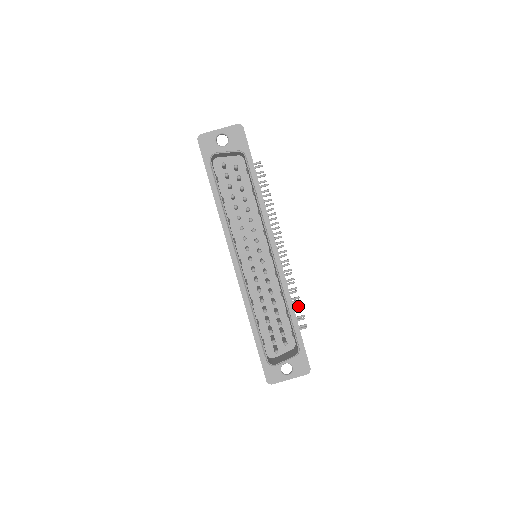
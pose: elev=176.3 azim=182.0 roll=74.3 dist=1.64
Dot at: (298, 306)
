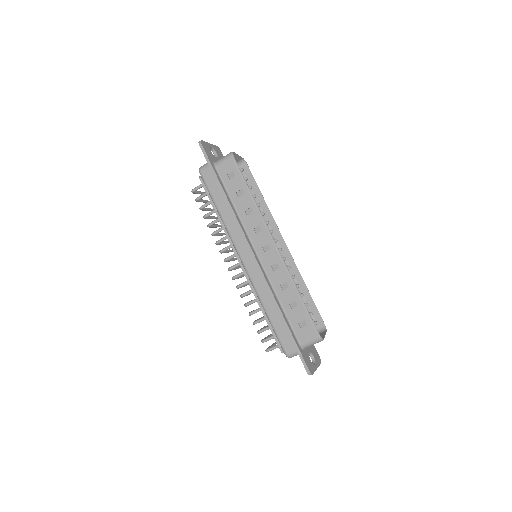
Dot at: occluded
